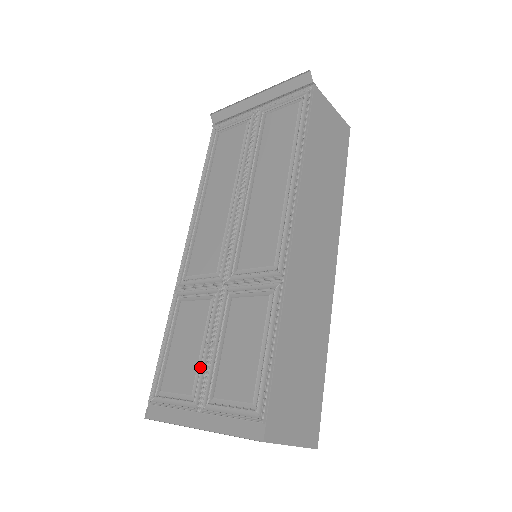
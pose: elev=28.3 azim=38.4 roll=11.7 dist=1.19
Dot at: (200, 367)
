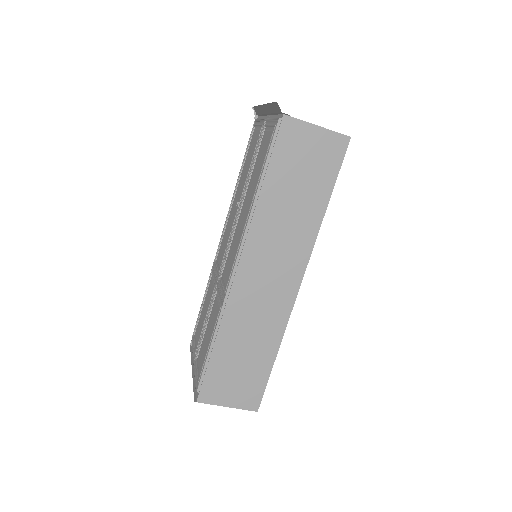
Dot at: (201, 333)
